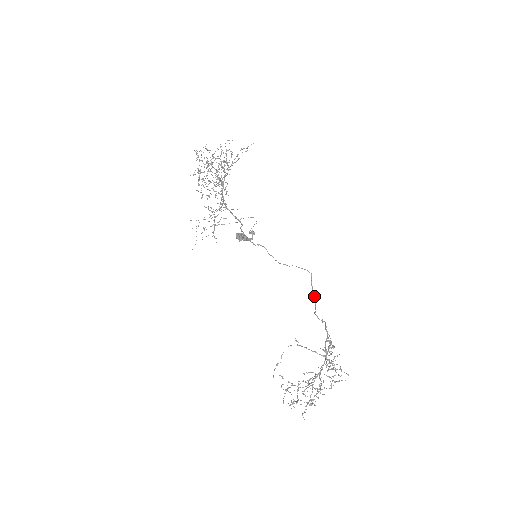
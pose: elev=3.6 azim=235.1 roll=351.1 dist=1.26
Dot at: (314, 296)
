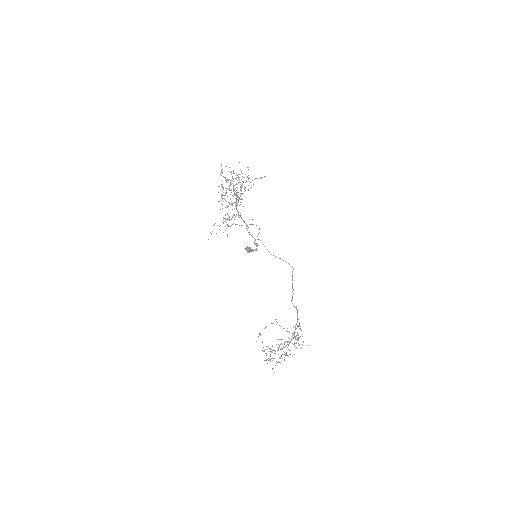
Dot at: occluded
